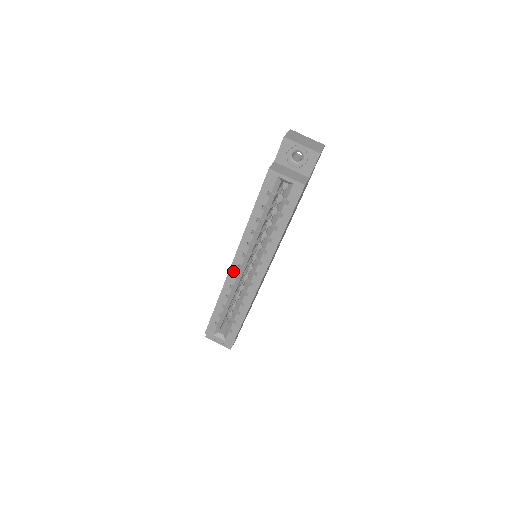
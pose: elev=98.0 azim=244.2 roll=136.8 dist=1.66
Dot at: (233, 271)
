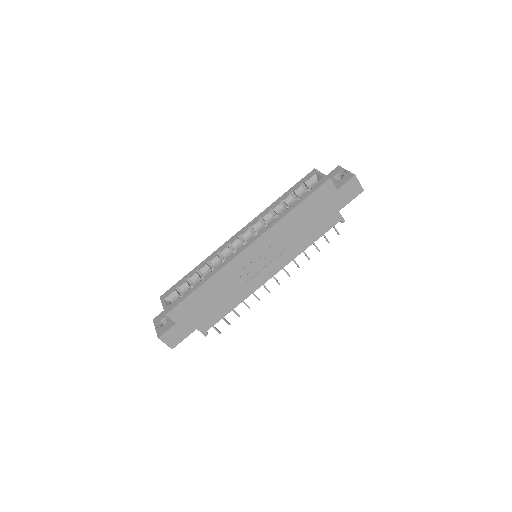
Dot at: (231, 240)
